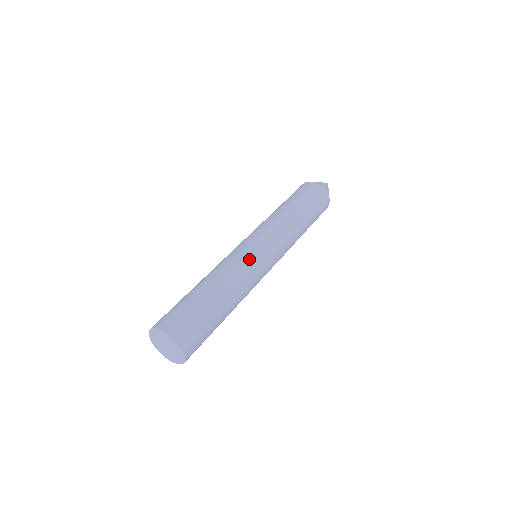
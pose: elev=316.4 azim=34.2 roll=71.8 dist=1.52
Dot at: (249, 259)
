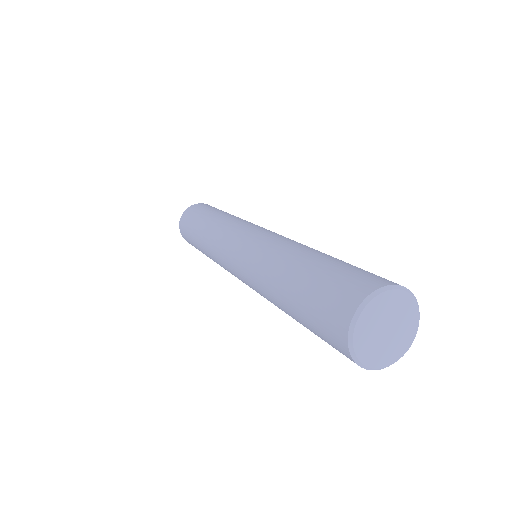
Dot at: occluded
